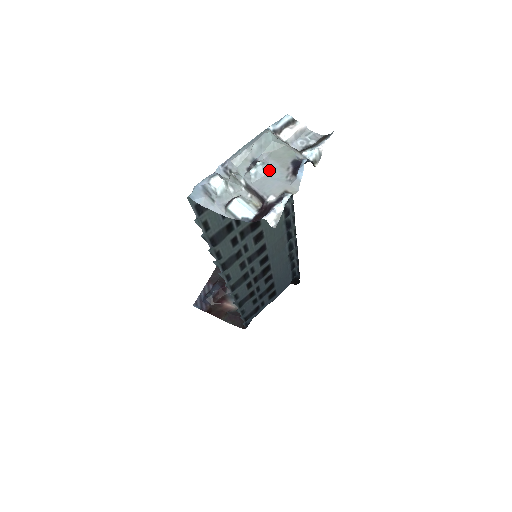
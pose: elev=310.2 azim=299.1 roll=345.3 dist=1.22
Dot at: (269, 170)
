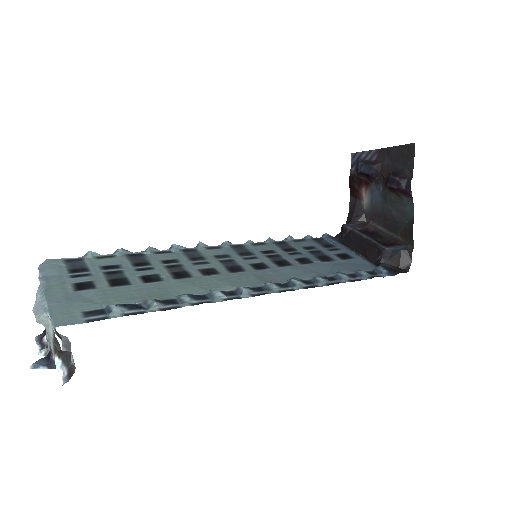
Dot at: occluded
